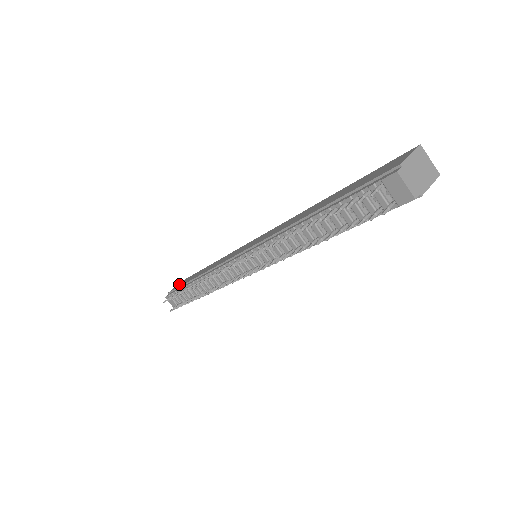
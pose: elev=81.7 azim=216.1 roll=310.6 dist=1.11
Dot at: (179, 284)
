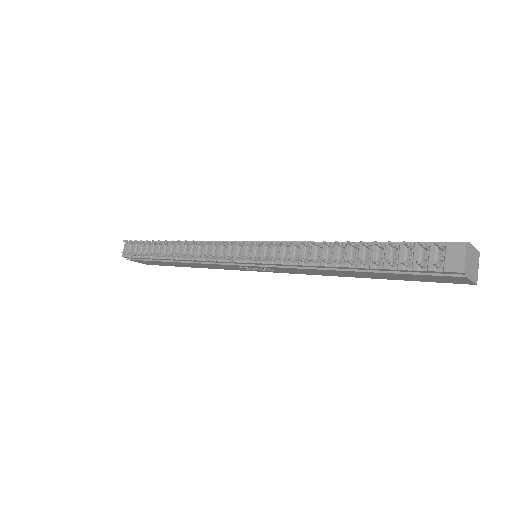
Dot at: occluded
